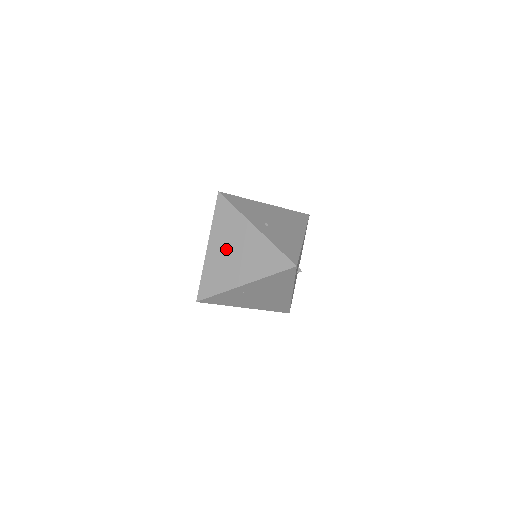
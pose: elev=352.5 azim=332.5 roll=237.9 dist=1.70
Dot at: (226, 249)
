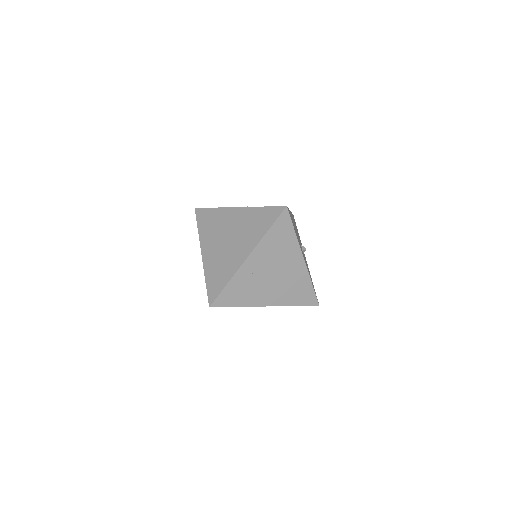
Dot at: (219, 243)
